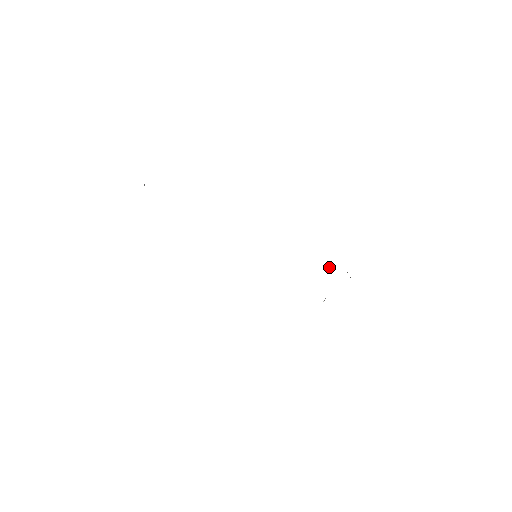
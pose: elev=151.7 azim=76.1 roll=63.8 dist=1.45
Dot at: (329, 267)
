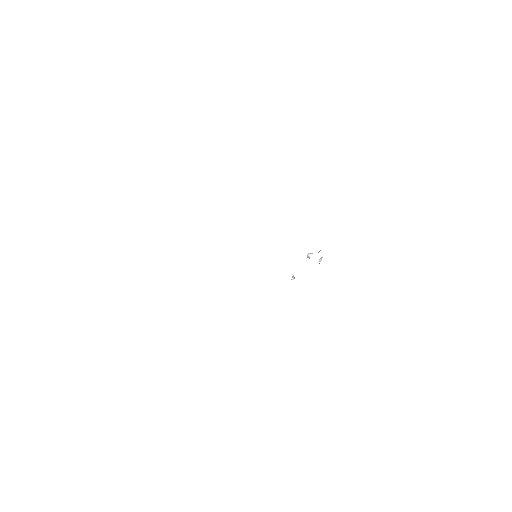
Dot at: (307, 257)
